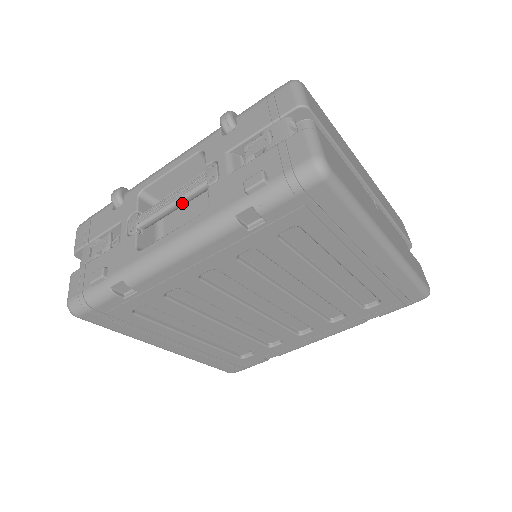
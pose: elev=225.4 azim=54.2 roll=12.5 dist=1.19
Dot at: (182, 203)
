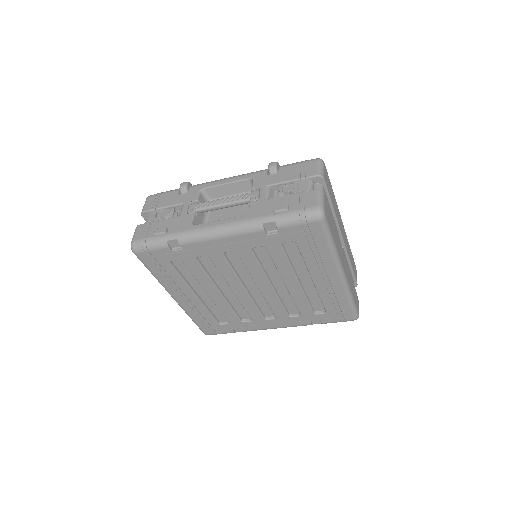
Dot at: (230, 206)
